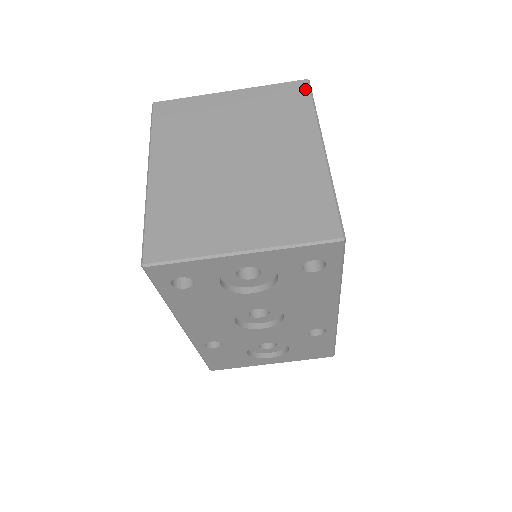
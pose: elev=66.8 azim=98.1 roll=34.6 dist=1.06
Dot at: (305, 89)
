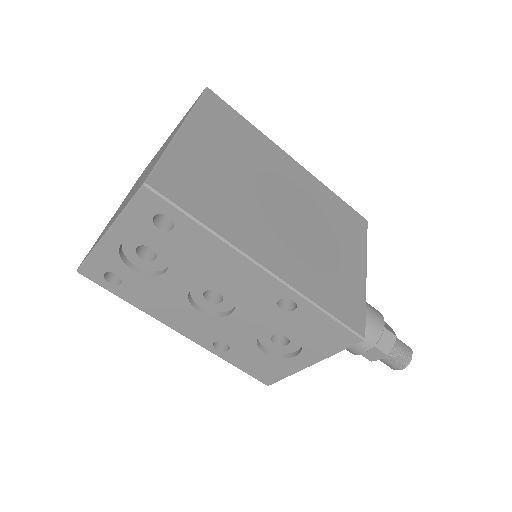
Dot at: (200, 96)
